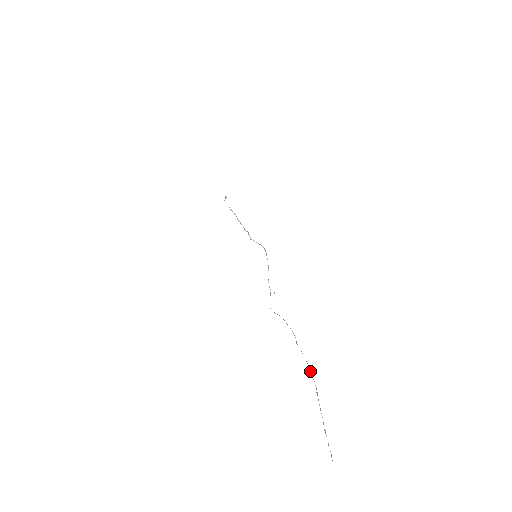
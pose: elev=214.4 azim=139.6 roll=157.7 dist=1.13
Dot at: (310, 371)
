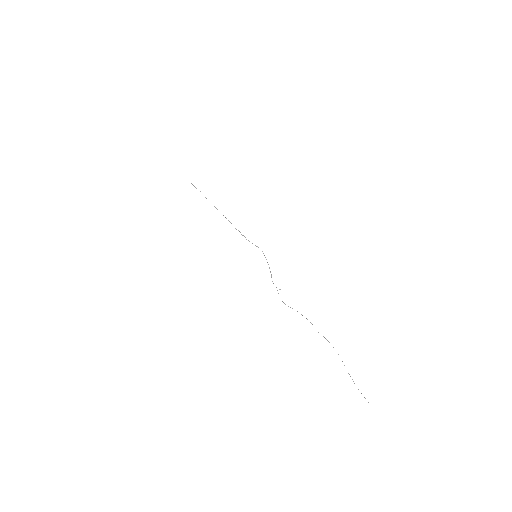
Dot at: occluded
